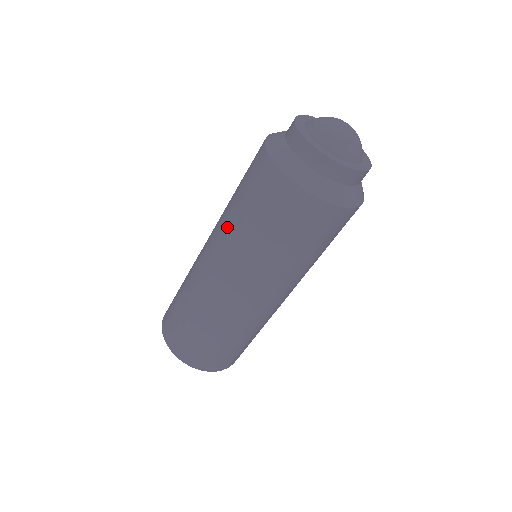
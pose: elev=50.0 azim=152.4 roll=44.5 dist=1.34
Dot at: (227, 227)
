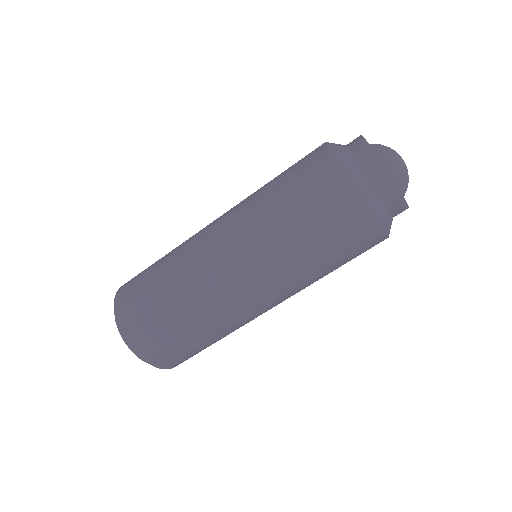
Dot at: (269, 238)
